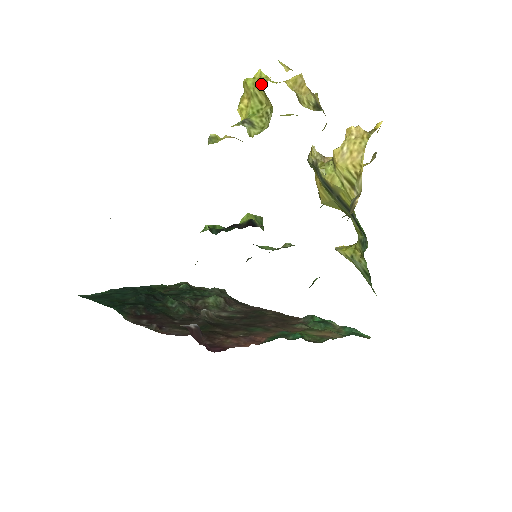
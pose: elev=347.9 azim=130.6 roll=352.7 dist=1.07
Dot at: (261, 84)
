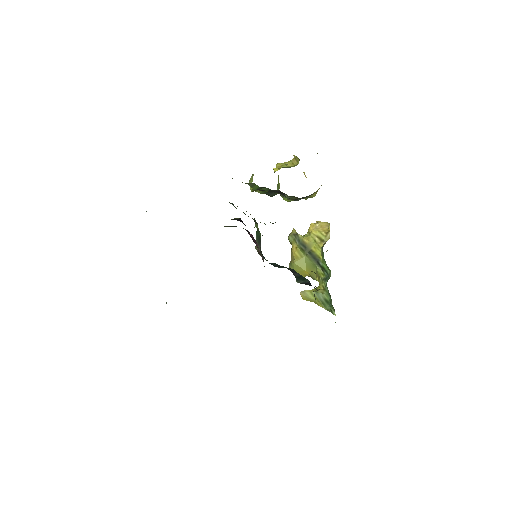
Dot at: (290, 161)
